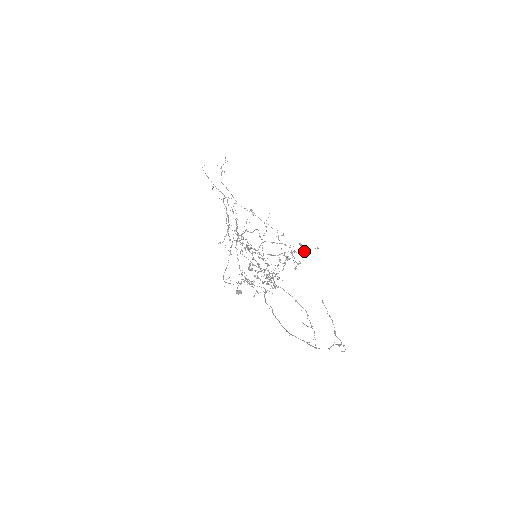
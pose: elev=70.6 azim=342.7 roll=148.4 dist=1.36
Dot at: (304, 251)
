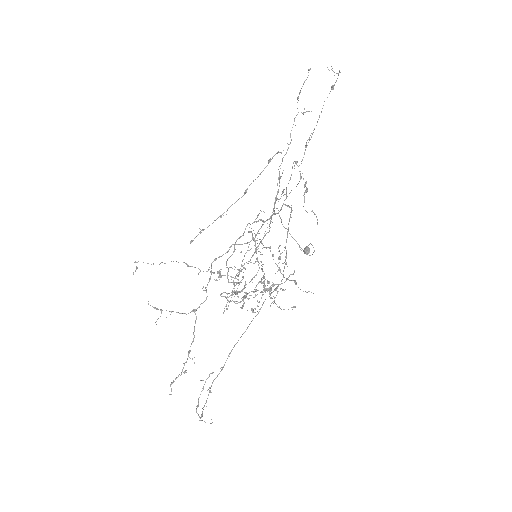
Dot at: occluded
